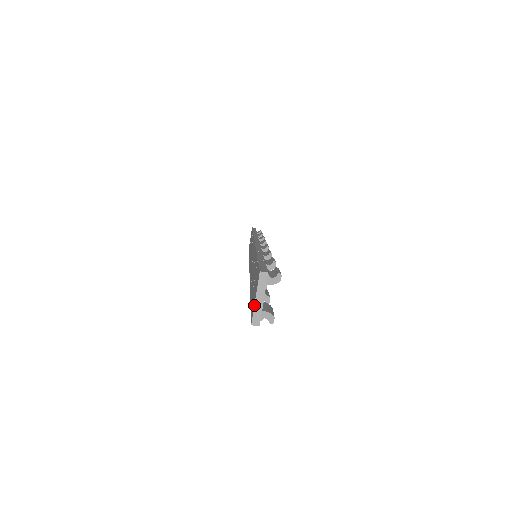
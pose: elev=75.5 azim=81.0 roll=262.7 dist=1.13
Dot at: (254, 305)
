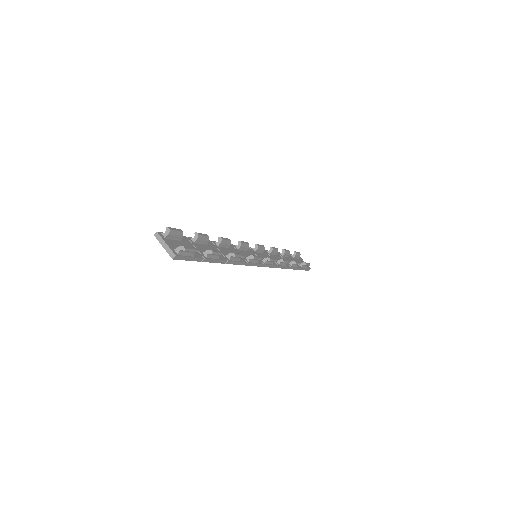
Dot at: occluded
